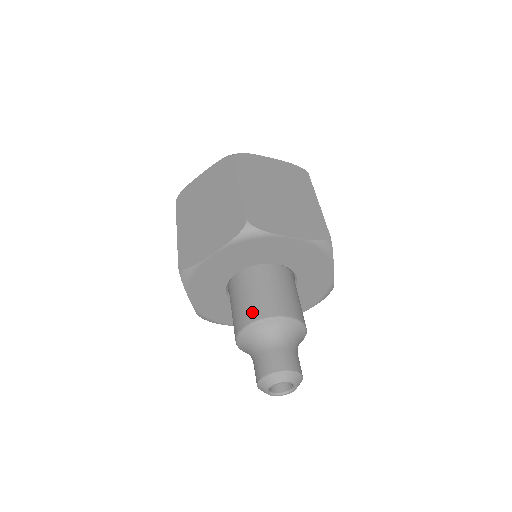
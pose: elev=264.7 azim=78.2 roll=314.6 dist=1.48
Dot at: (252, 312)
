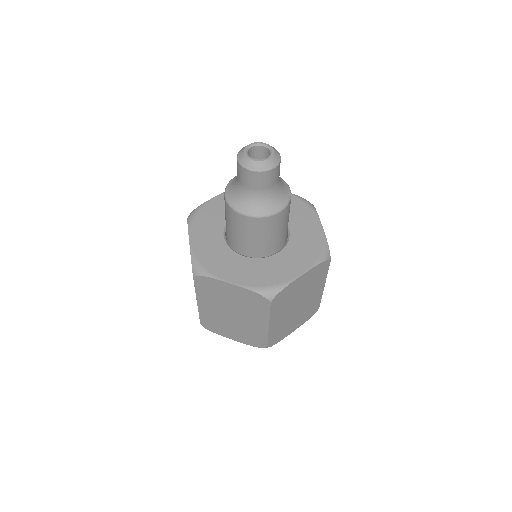
Dot at: occluded
